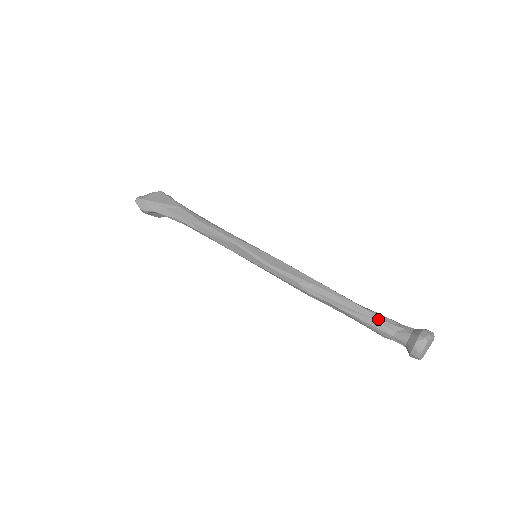
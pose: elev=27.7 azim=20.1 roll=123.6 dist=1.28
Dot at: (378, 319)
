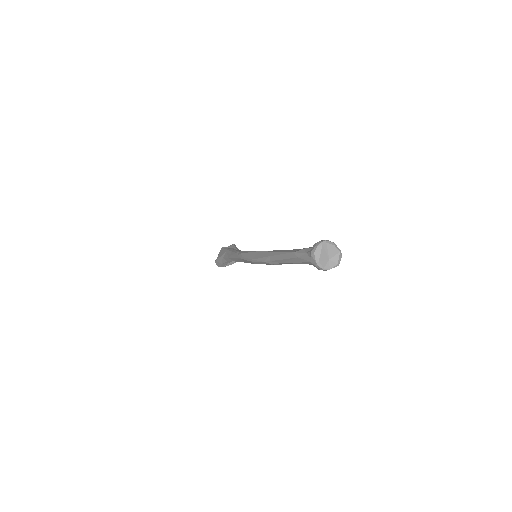
Dot at: (300, 255)
